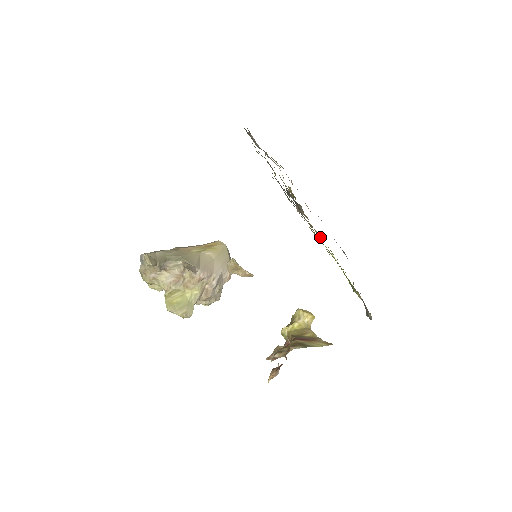
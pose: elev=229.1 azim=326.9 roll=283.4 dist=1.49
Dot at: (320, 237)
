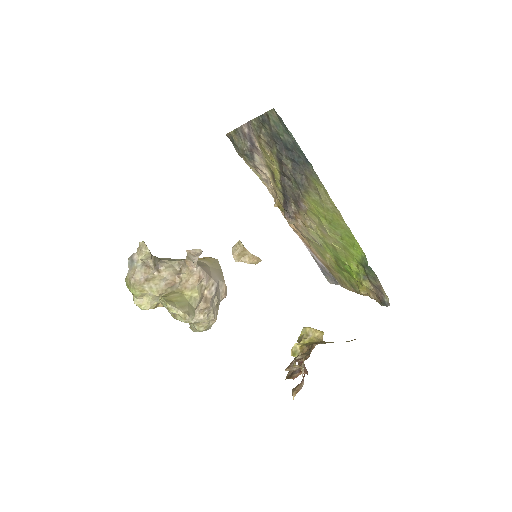
Dot at: (318, 231)
